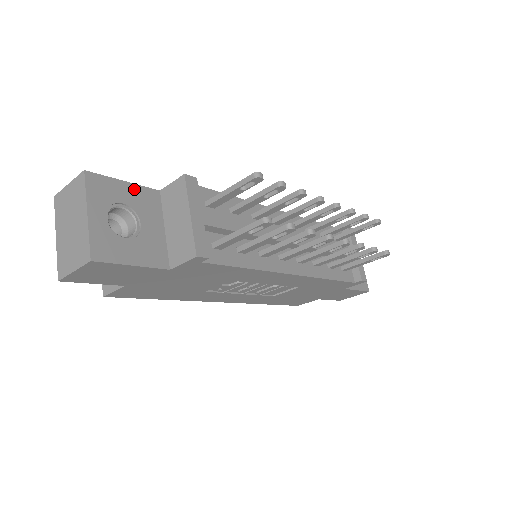
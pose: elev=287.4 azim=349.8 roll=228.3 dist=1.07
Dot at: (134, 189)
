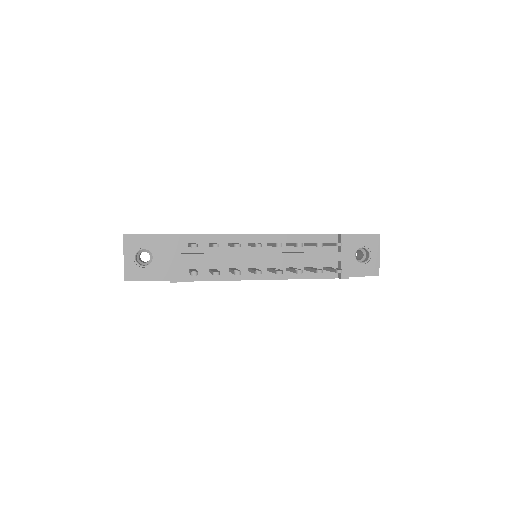
Dot at: (152, 238)
